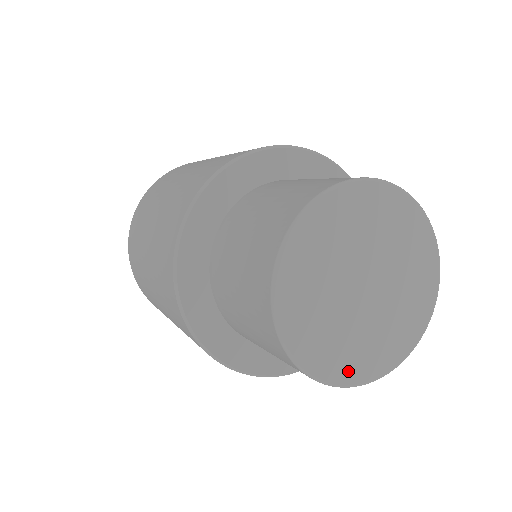
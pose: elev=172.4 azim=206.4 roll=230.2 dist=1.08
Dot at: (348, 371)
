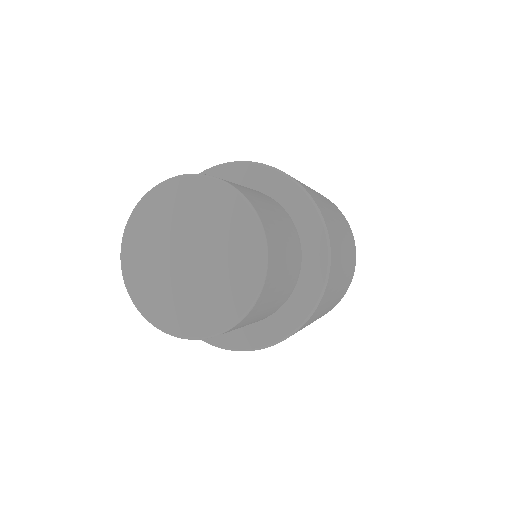
Dot at: (230, 311)
